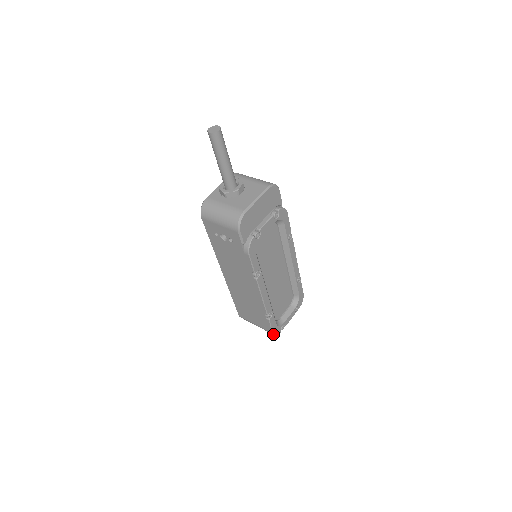
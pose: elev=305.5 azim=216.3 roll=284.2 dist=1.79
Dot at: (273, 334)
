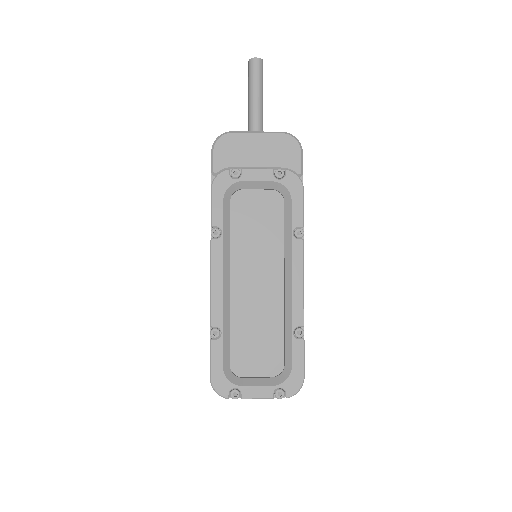
Dot at: (211, 383)
